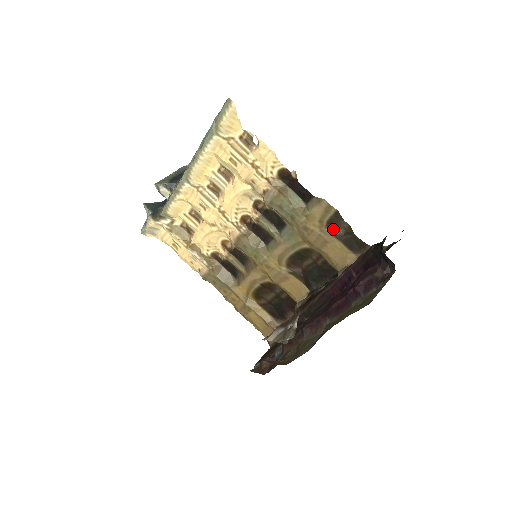
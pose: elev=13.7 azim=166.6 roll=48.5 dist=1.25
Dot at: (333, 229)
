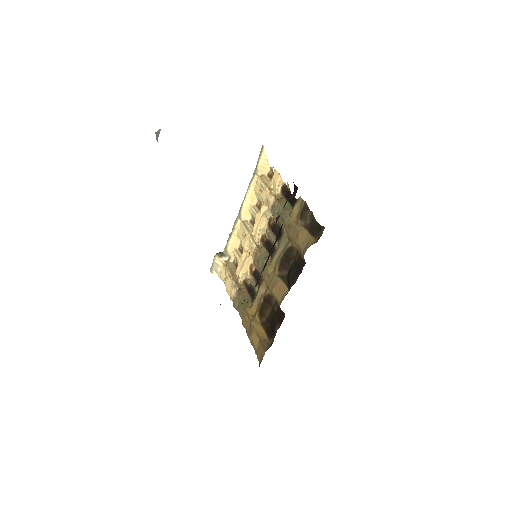
Dot at: (304, 221)
